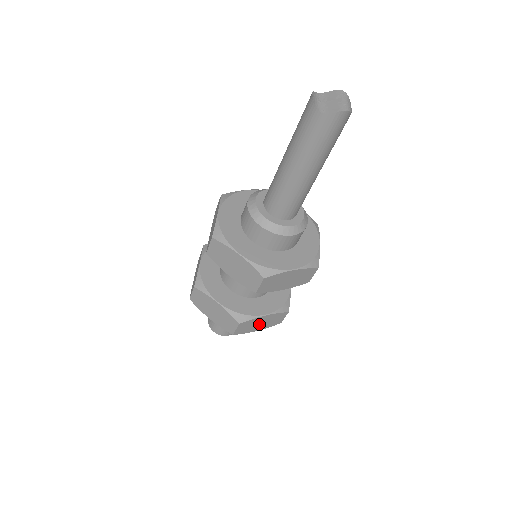
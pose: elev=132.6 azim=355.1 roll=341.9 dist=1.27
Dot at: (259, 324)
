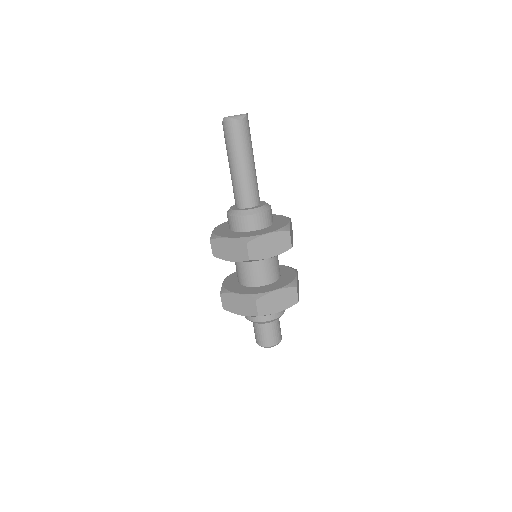
Dot at: (238, 305)
